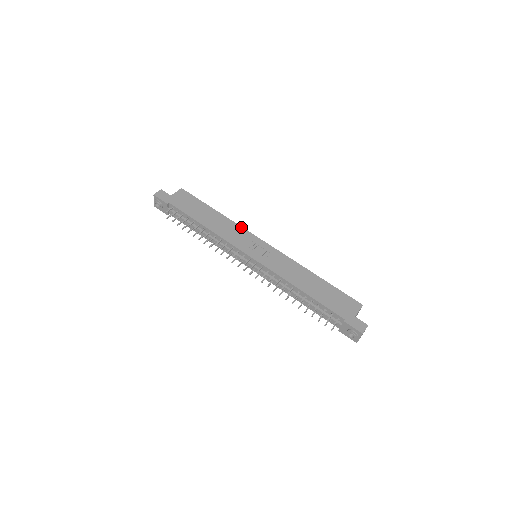
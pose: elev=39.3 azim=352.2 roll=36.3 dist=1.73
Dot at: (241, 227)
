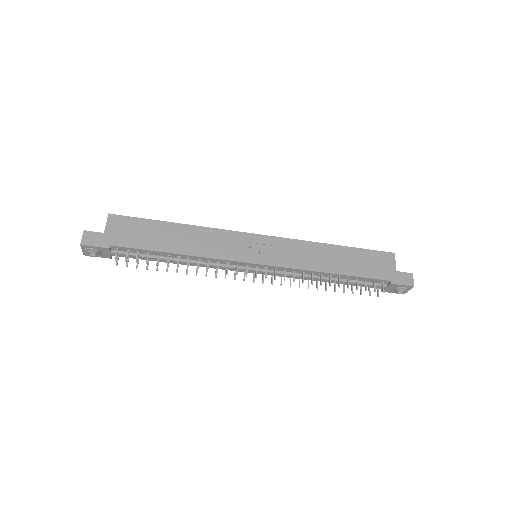
Dot at: (219, 230)
